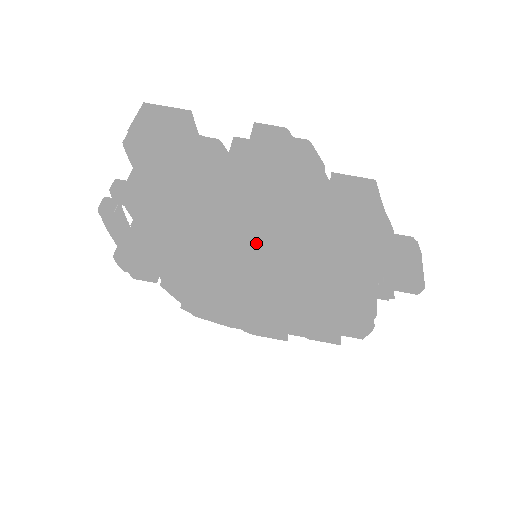
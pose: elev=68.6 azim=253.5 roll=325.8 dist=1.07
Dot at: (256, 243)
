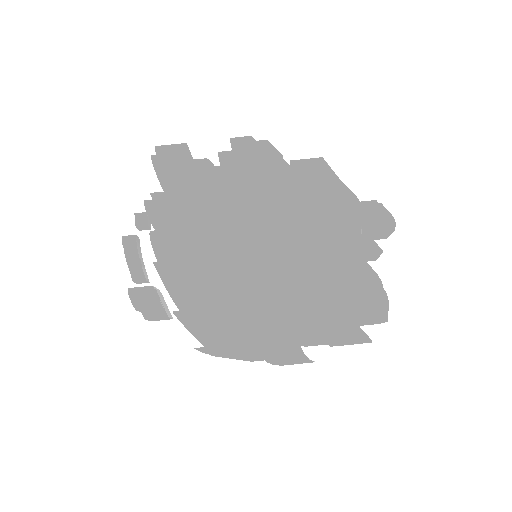
Dot at: (251, 217)
